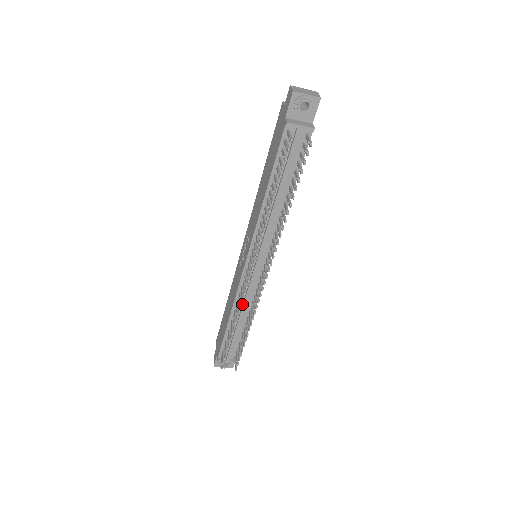
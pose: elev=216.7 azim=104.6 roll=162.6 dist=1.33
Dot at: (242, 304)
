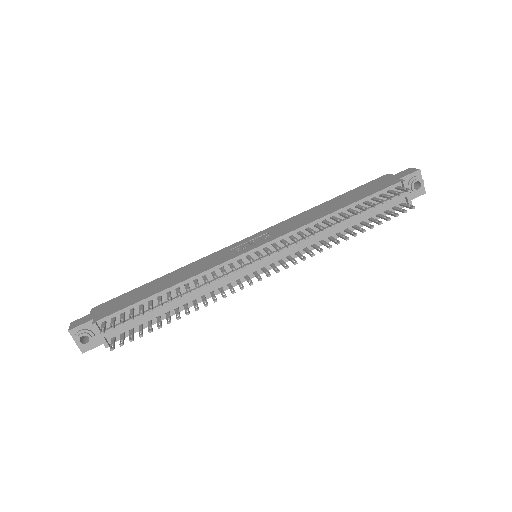
Dot at: (200, 285)
